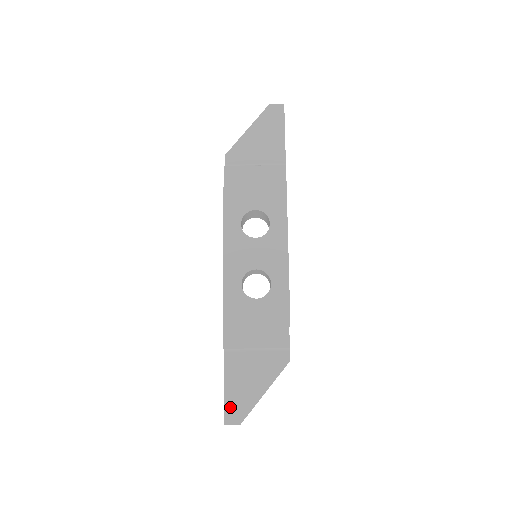
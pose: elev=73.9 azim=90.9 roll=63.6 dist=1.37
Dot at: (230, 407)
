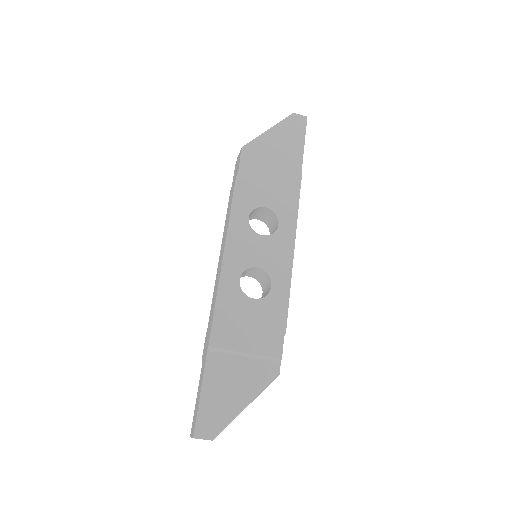
Dot at: (204, 417)
